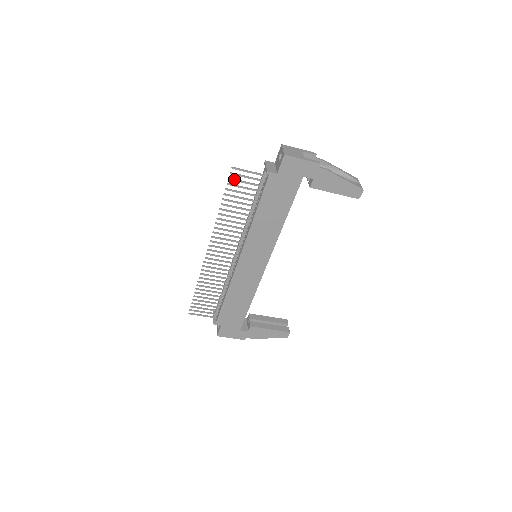
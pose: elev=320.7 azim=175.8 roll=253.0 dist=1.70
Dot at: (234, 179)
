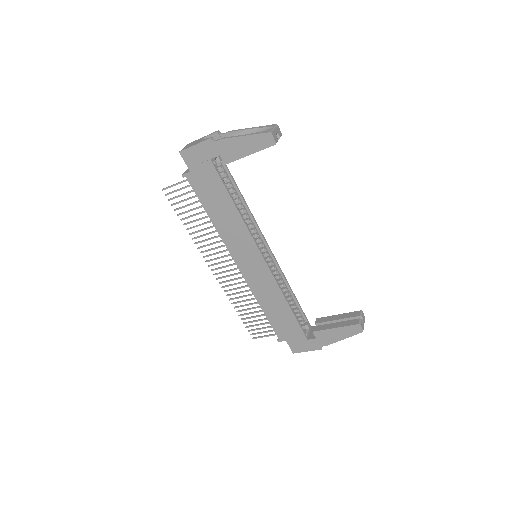
Dot at: (172, 198)
